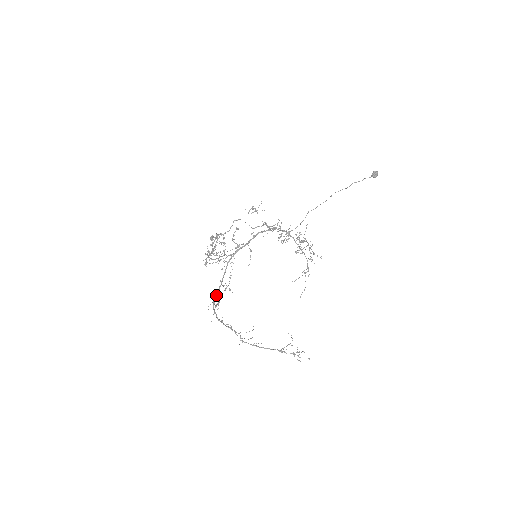
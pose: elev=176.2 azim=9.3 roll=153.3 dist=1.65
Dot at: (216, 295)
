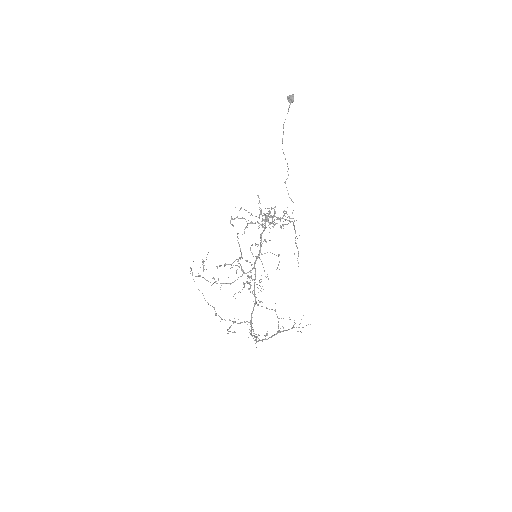
Dot at: (251, 314)
